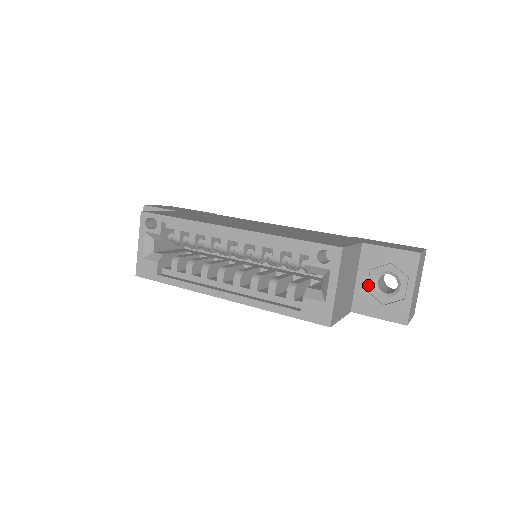
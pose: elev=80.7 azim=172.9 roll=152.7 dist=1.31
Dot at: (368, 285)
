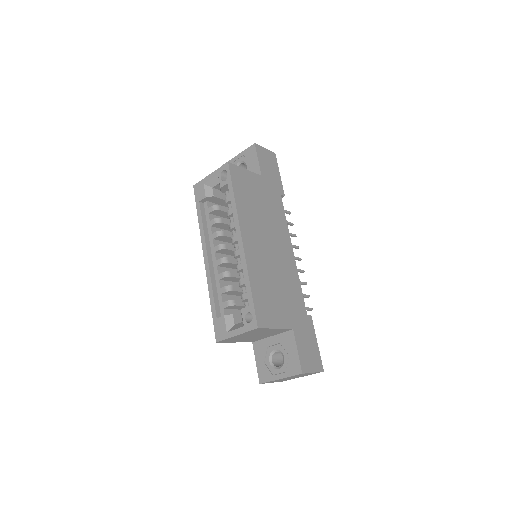
Dot at: (271, 346)
